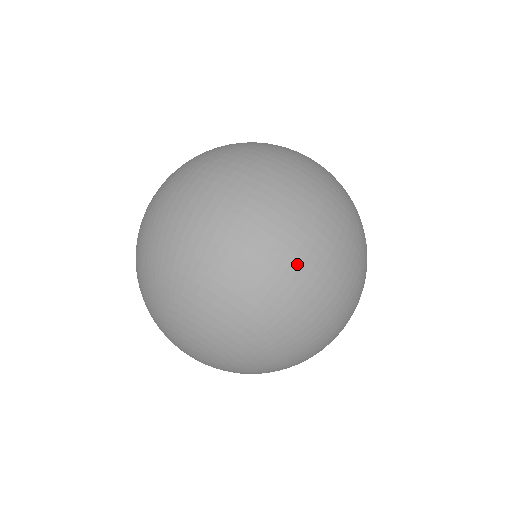
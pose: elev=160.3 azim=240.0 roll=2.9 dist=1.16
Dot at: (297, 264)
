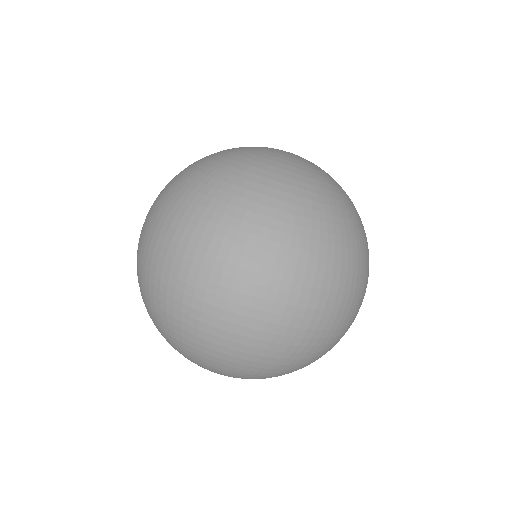
Dot at: (313, 327)
